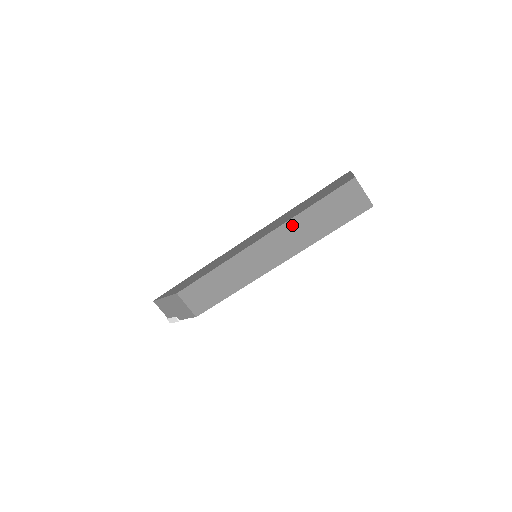
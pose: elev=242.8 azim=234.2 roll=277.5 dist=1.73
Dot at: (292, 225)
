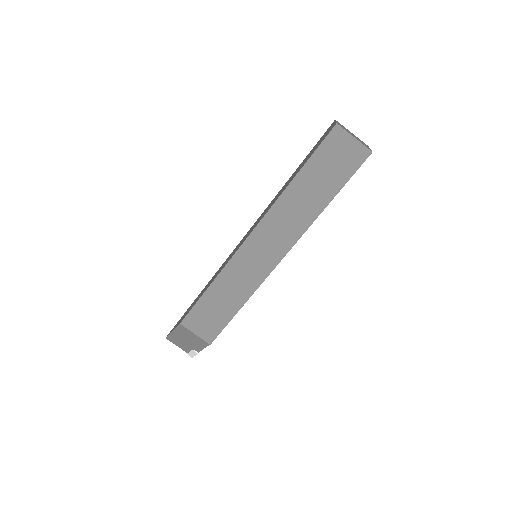
Dot at: (281, 206)
